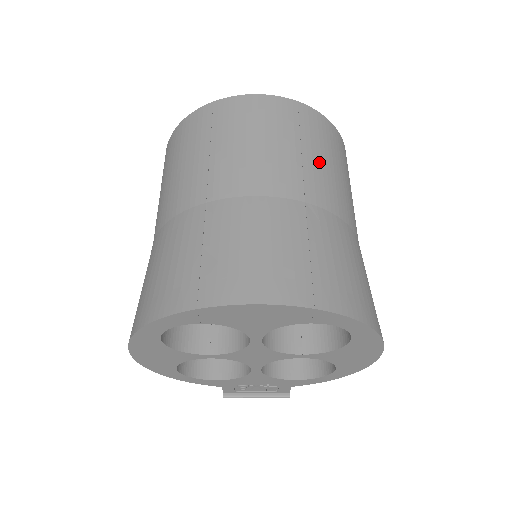
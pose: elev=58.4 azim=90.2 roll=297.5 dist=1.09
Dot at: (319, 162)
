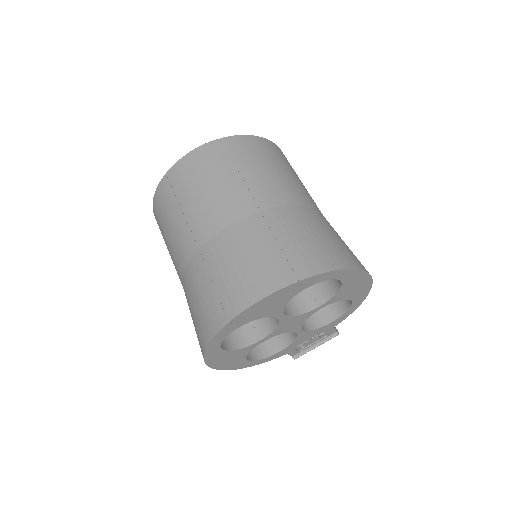
Dot at: (257, 174)
